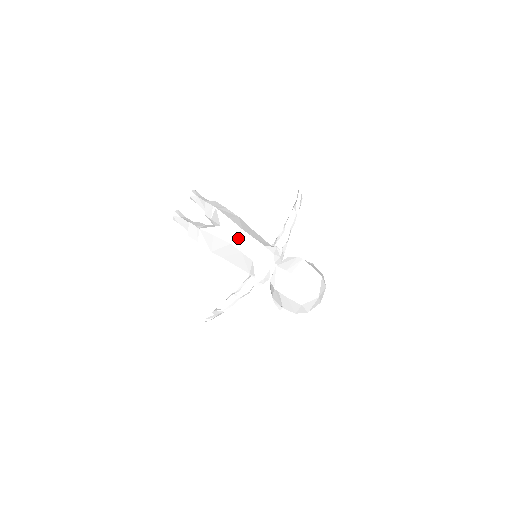
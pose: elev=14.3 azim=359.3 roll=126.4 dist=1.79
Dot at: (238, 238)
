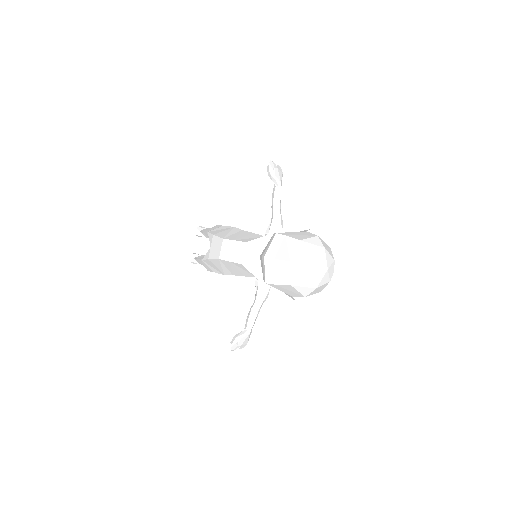
Dot at: (223, 250)
